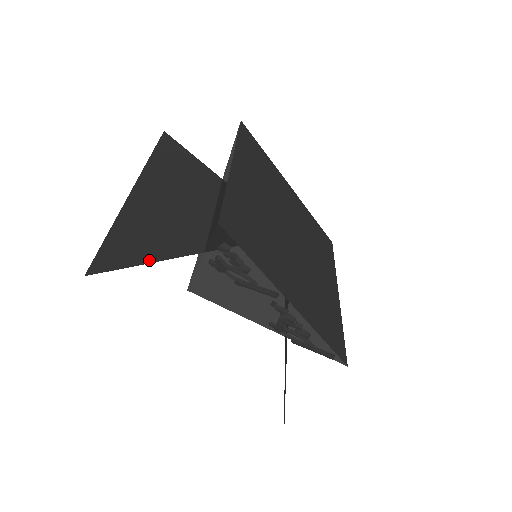
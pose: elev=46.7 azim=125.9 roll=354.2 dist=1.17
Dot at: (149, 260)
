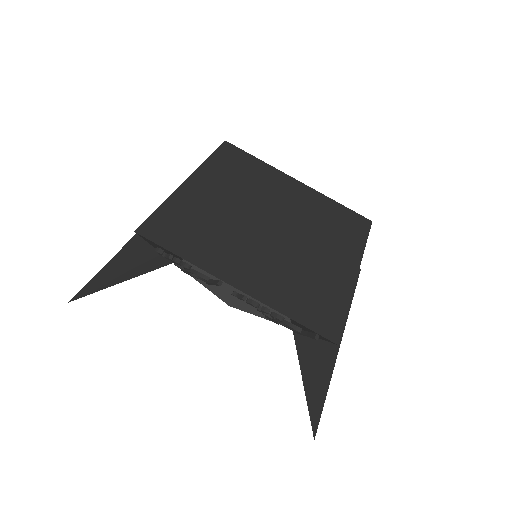
Dot at: (123, 280)
